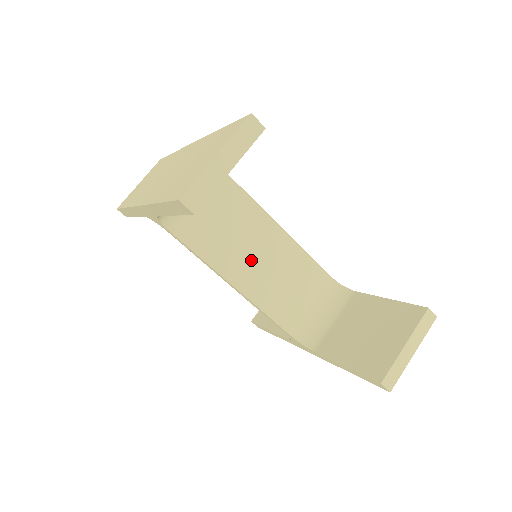
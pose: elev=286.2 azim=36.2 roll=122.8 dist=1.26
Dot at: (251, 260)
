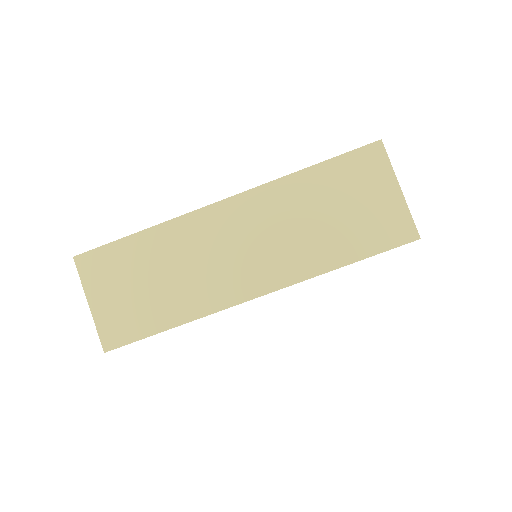
Dot at: occluded
